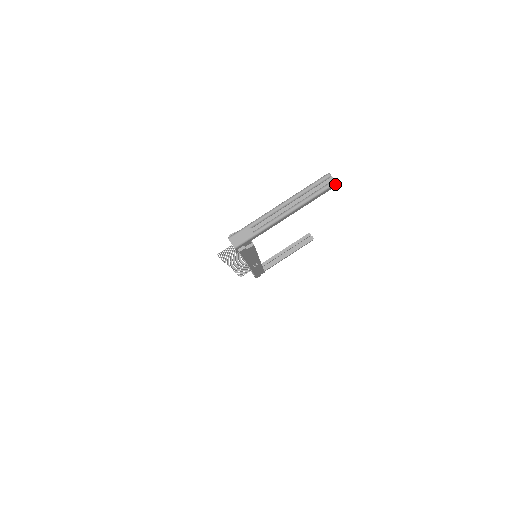
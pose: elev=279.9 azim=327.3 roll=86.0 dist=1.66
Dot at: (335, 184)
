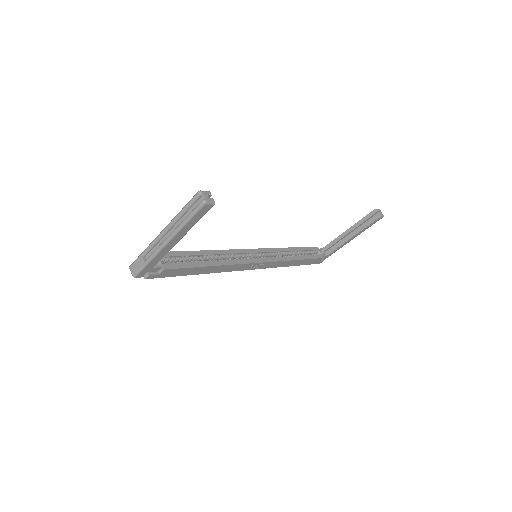
Dot at: (207, 203)
